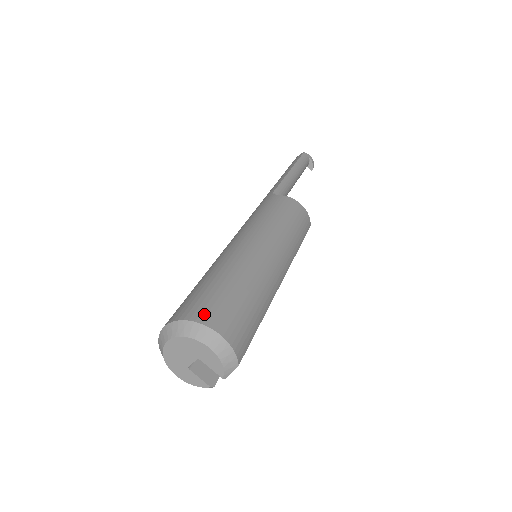
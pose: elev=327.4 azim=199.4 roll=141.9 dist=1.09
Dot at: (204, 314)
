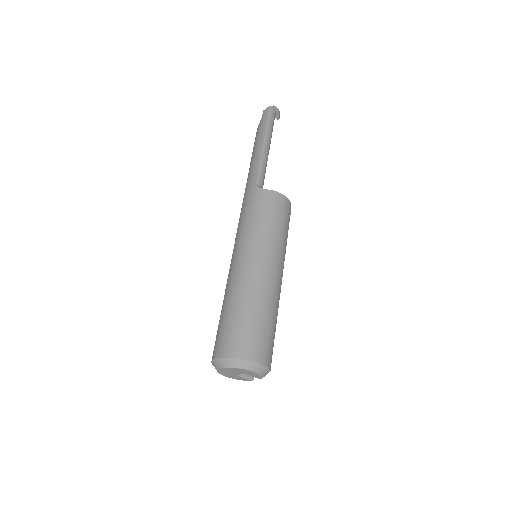
Dot at: (243, 350)
